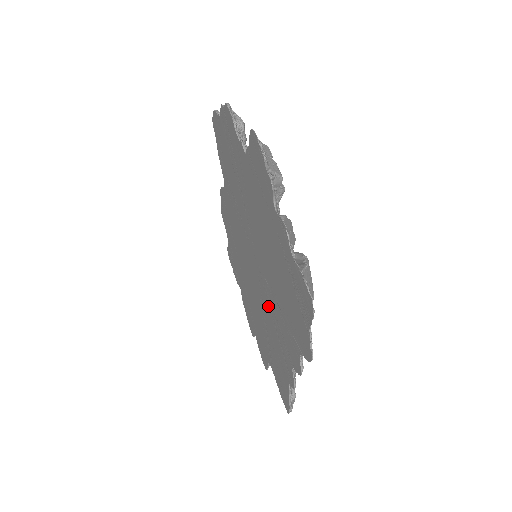
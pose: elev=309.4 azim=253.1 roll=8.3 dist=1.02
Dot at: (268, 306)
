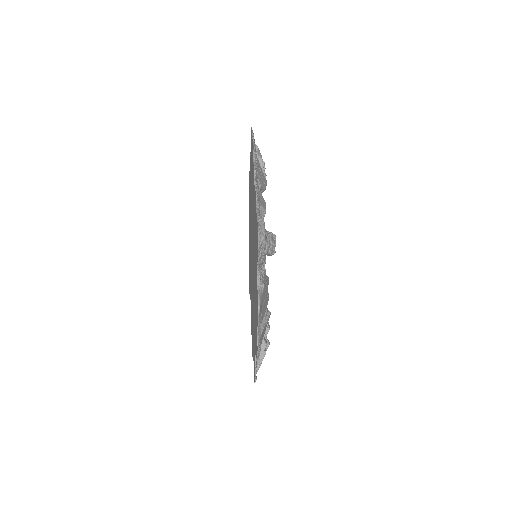
Dot at: (253, 228)
